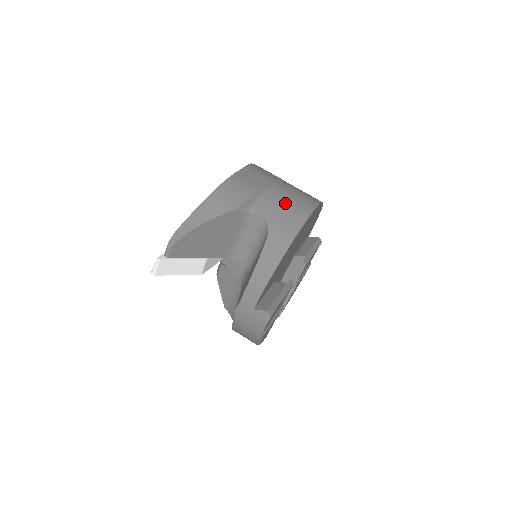
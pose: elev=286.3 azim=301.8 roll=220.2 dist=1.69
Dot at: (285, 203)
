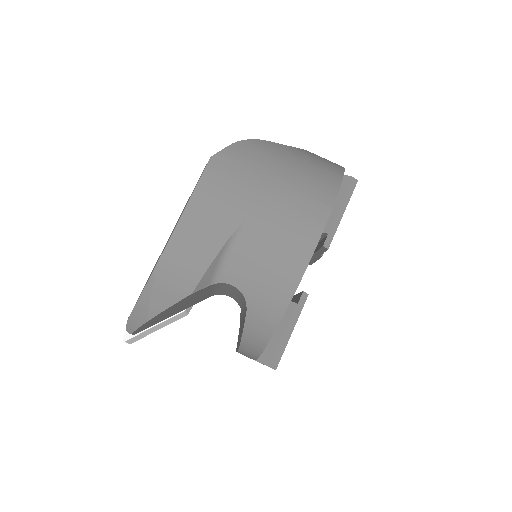
Dot at: (266, 254)
